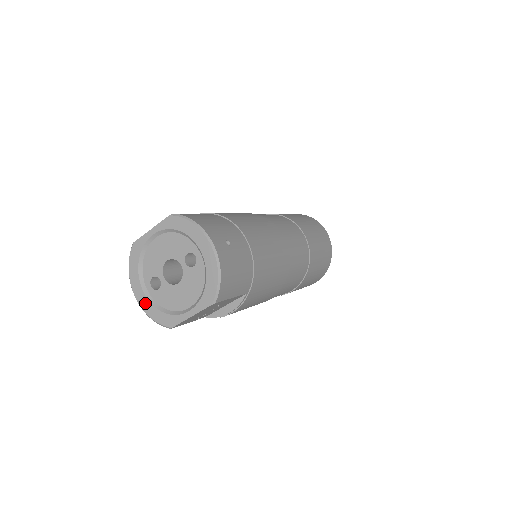
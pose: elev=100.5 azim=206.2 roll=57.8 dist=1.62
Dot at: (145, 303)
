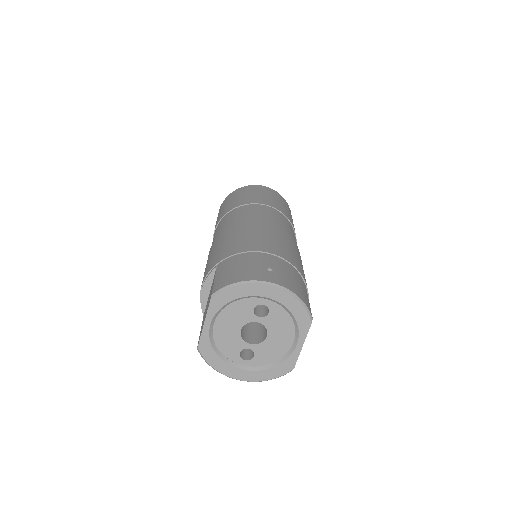
Dot at: (253, 376)
